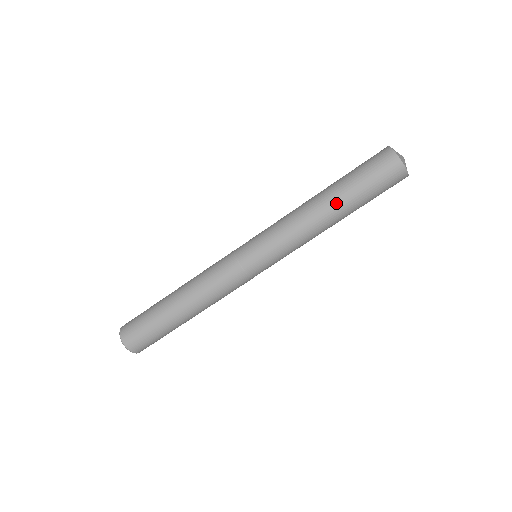
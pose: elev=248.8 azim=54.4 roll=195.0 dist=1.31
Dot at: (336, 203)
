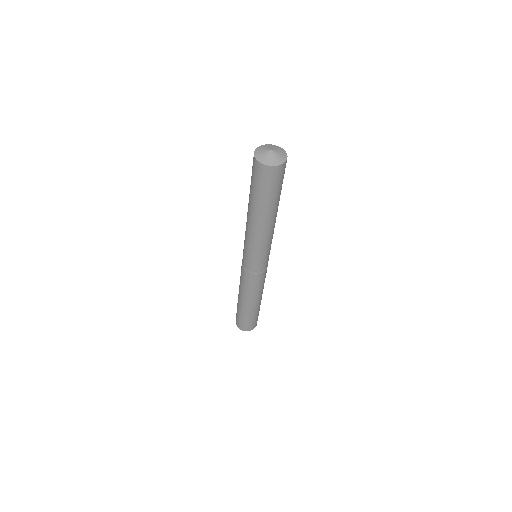
Dot at: (261, 214)
